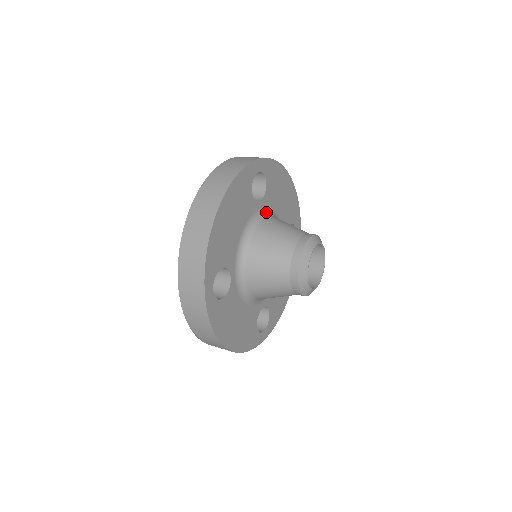
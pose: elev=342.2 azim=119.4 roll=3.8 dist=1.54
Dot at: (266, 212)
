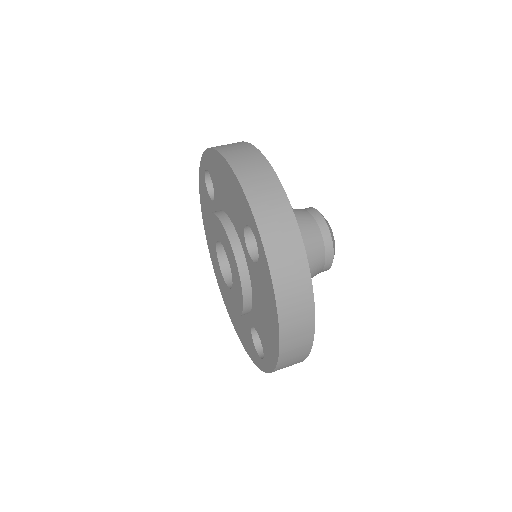
Dot at: occluded
